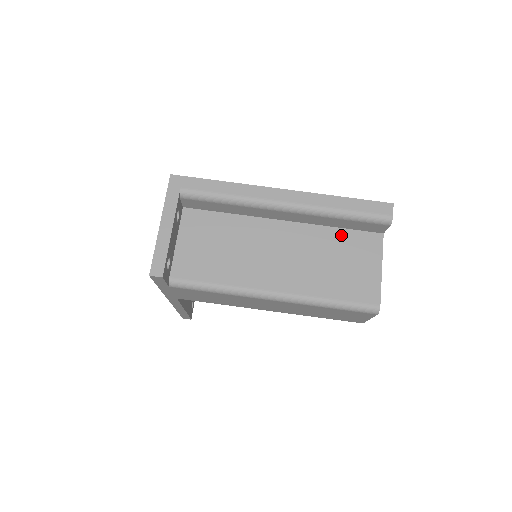
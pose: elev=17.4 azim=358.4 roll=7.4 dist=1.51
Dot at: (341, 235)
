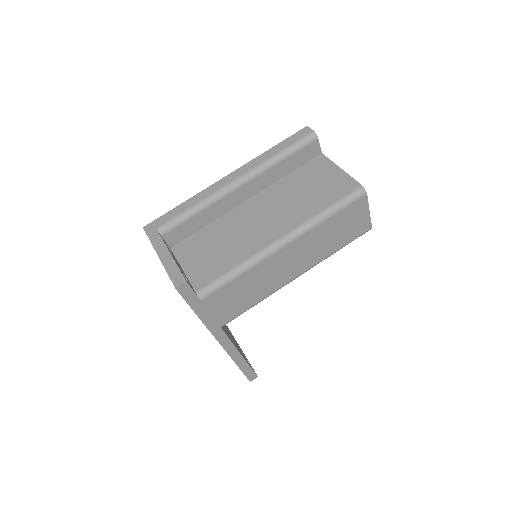
Dot at: (295, 175)
